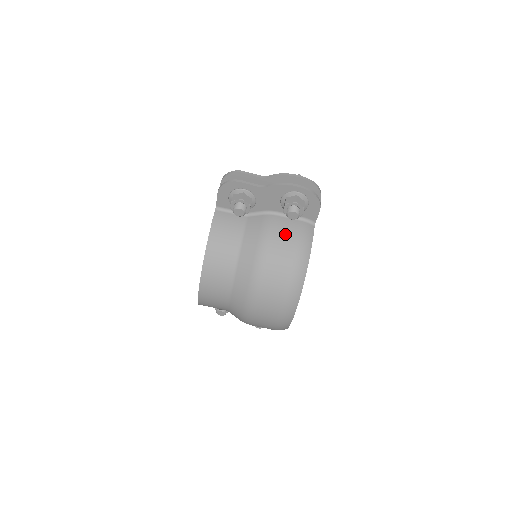
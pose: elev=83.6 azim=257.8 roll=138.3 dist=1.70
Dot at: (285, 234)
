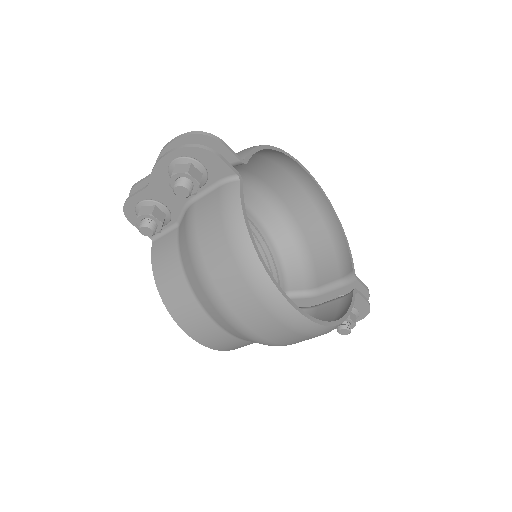
Dot at: (206, 217)
